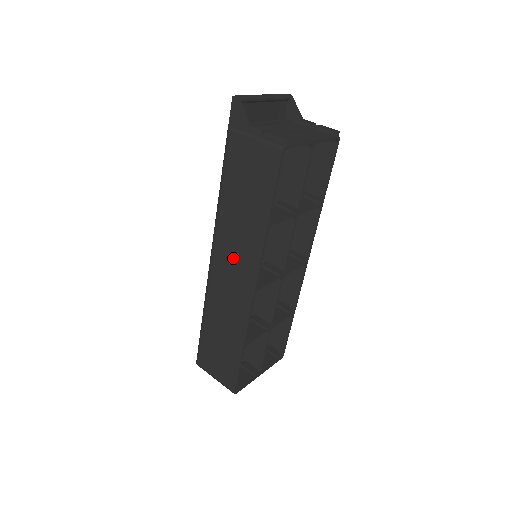
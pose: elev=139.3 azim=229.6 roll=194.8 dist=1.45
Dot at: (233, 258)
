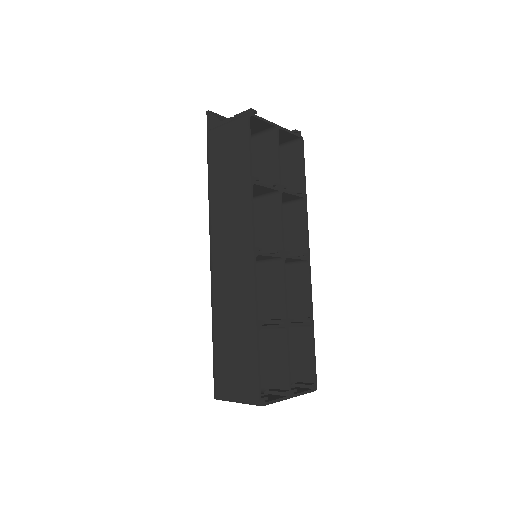
Dot at: (229, 236)
